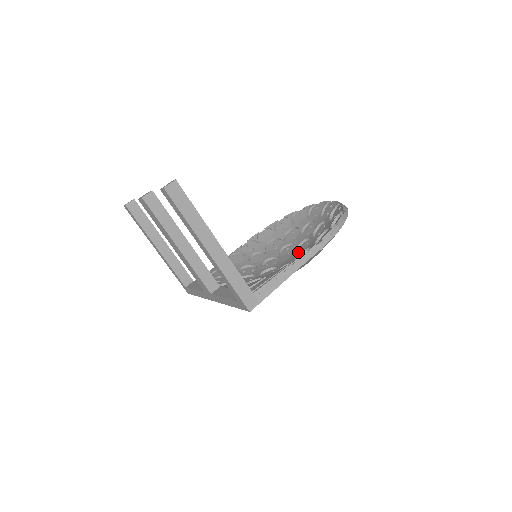
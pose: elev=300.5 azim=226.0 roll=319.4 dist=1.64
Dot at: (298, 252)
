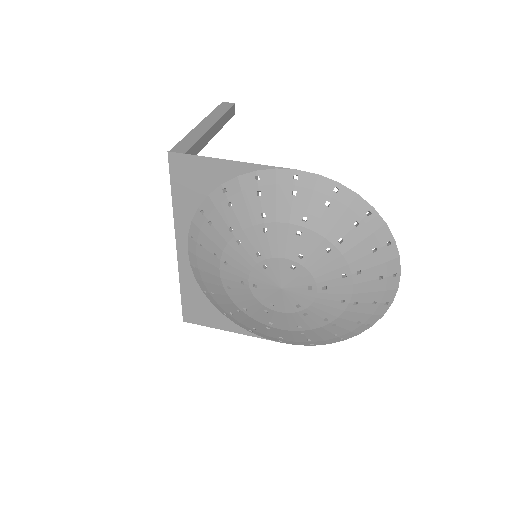
Dot at: occluded
